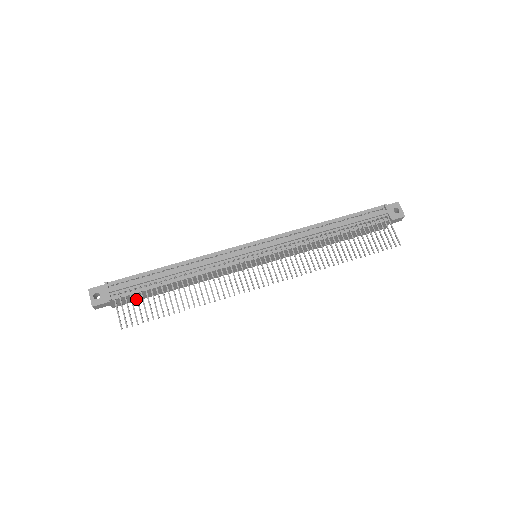
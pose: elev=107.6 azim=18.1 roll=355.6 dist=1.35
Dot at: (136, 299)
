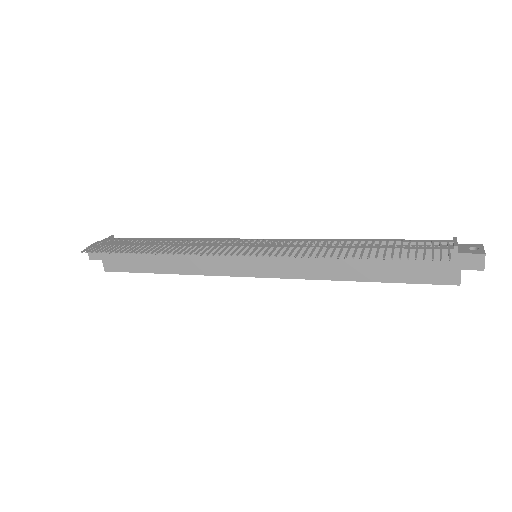
Dot at: (125, 266)
